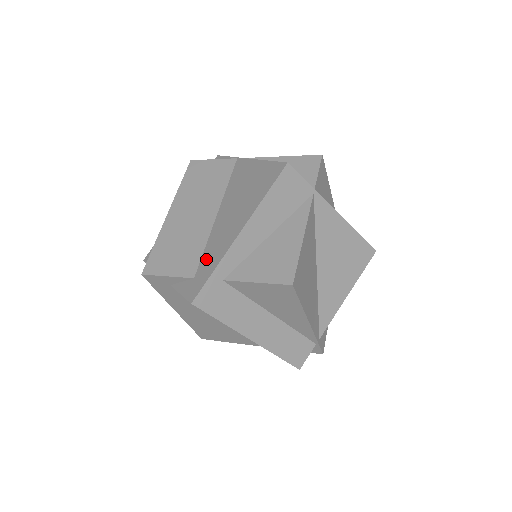
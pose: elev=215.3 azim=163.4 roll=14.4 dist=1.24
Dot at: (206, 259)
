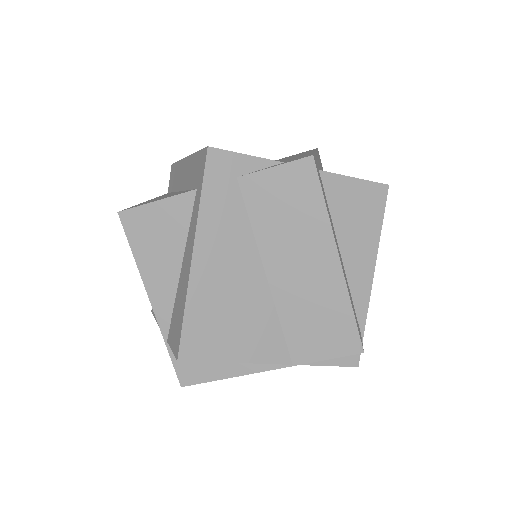
Dot at: occluded
